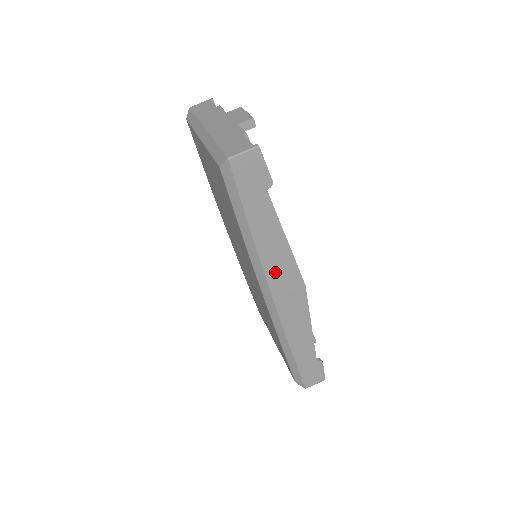
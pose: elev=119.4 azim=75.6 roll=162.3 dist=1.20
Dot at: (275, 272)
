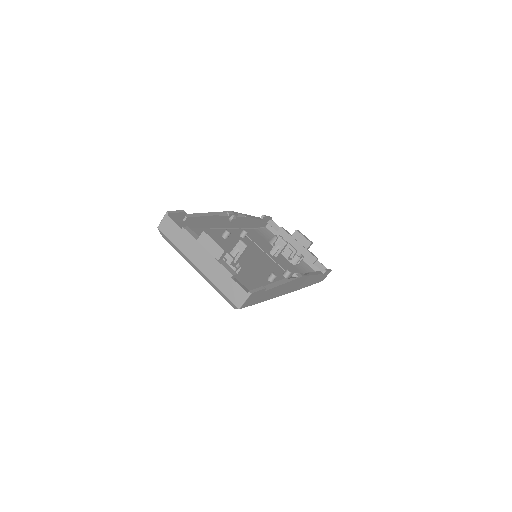
Dot at: (284, 291)
